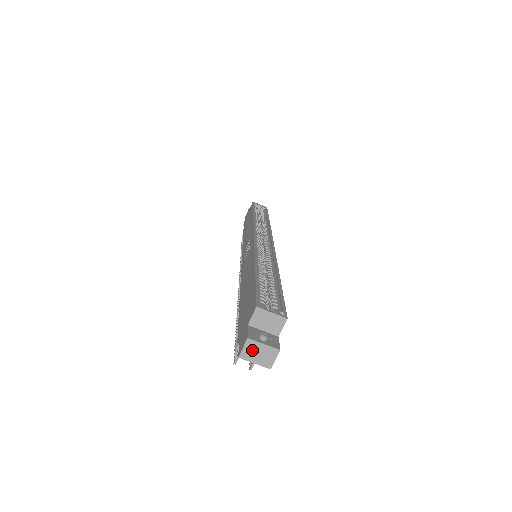
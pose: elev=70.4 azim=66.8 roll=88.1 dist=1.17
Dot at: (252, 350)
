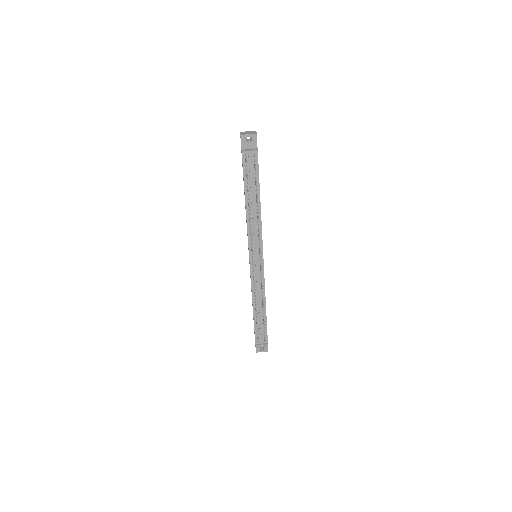
Dot at: (244, 133)
